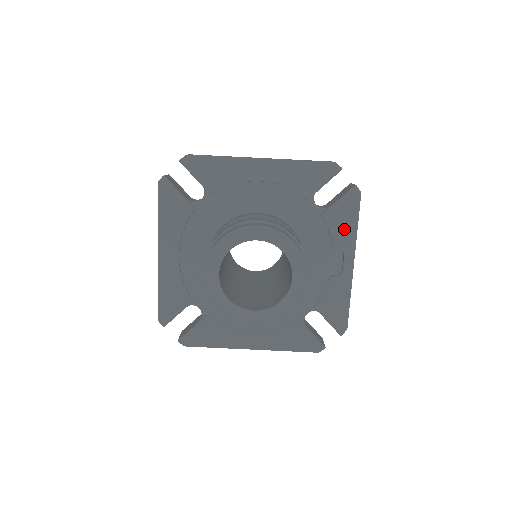
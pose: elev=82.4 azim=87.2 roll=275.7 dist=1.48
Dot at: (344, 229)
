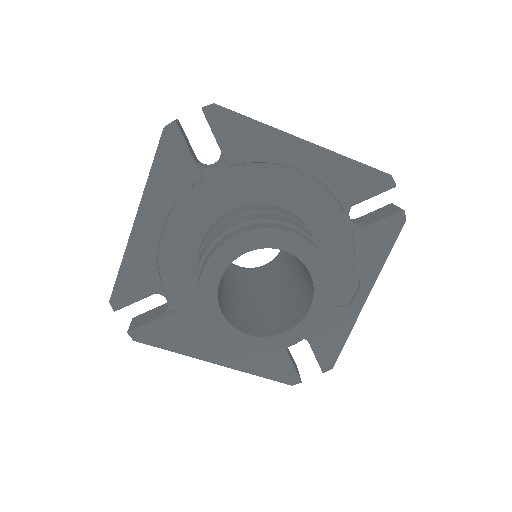
Dot at: (372, 256)
